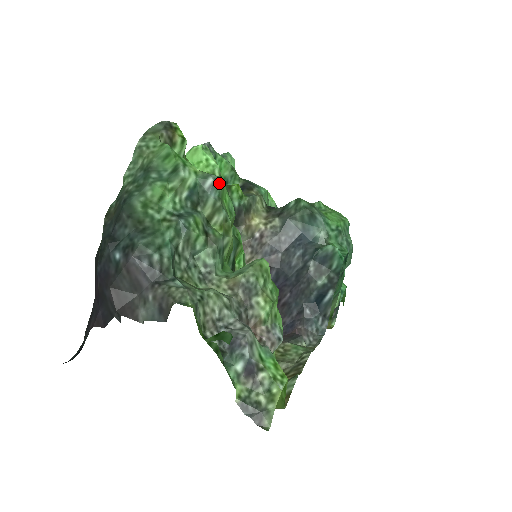
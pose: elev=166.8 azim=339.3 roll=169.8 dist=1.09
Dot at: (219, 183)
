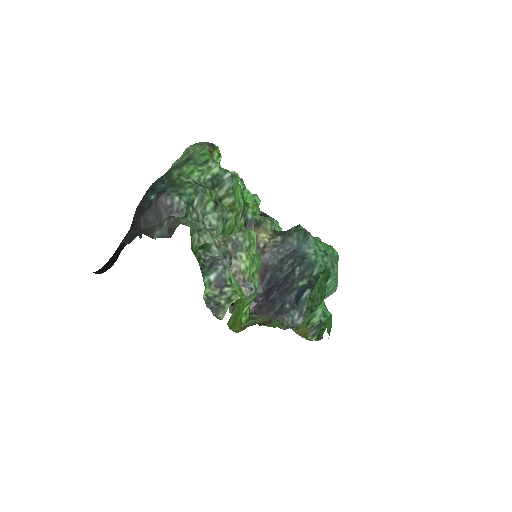
Dot at: (235, 179)
